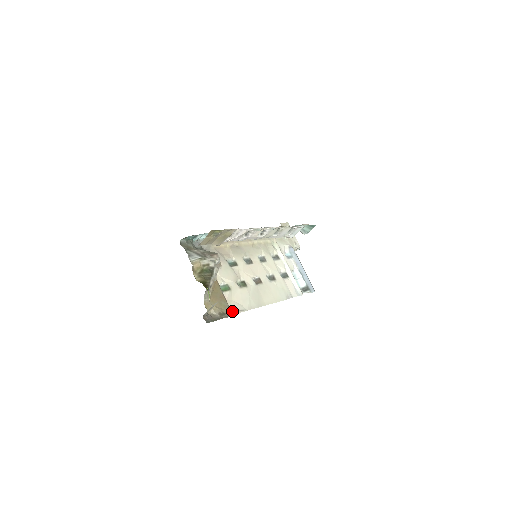
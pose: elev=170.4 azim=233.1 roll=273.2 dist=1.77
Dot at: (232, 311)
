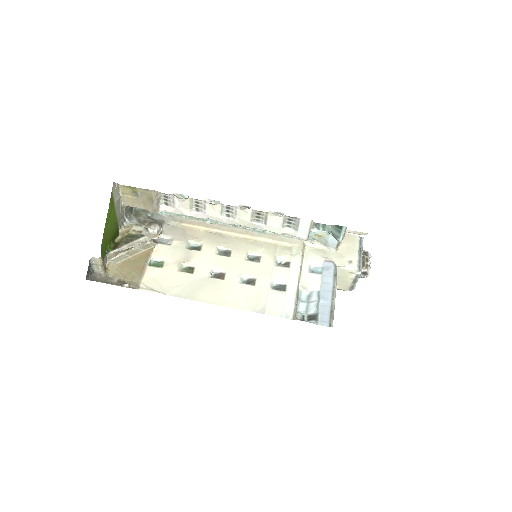
Dot at: (141, 286)
